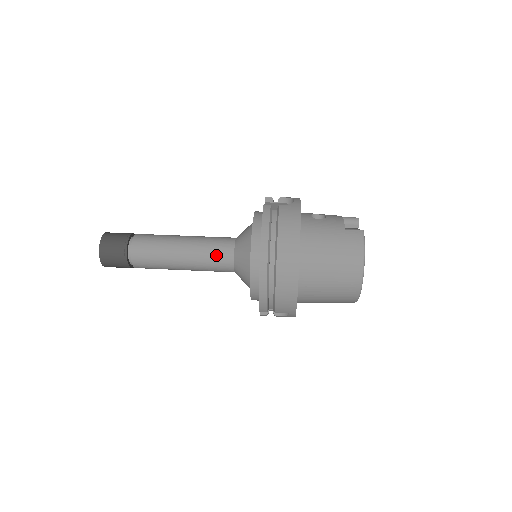
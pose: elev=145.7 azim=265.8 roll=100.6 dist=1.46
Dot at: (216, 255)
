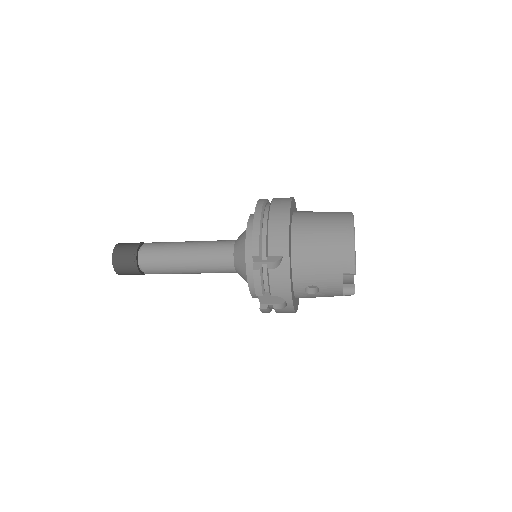
Dot at: (219, 242)
